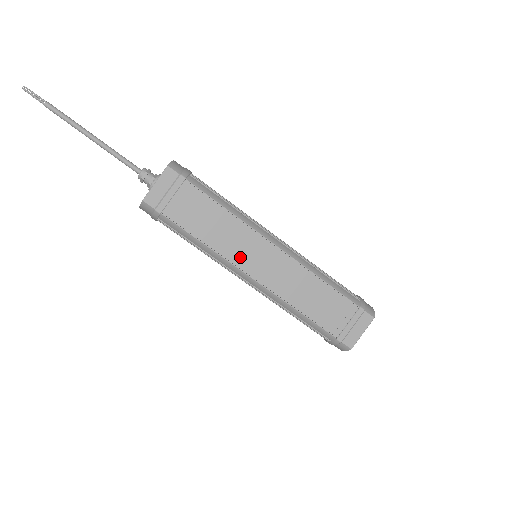
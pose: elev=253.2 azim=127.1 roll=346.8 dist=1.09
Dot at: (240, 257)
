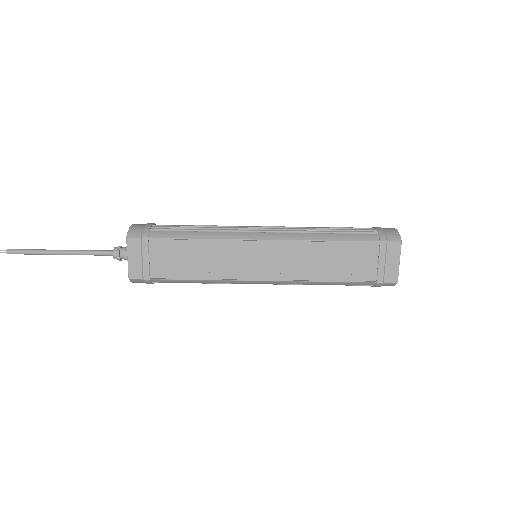
Dot at: (240, 270)
